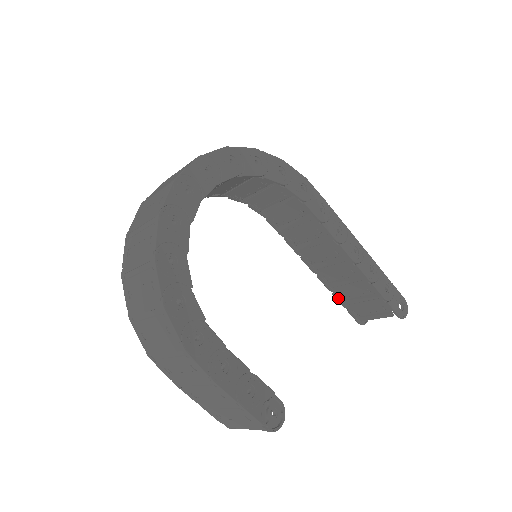
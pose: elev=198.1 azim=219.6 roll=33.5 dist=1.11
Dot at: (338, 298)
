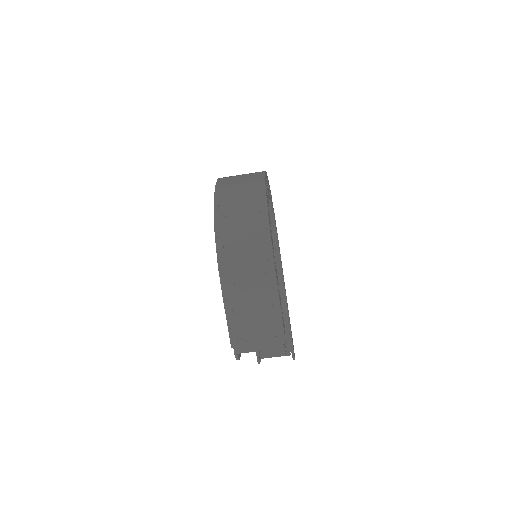
Dot at: occluded
